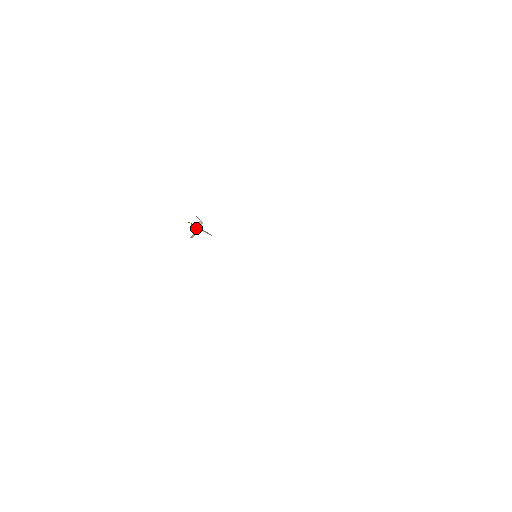
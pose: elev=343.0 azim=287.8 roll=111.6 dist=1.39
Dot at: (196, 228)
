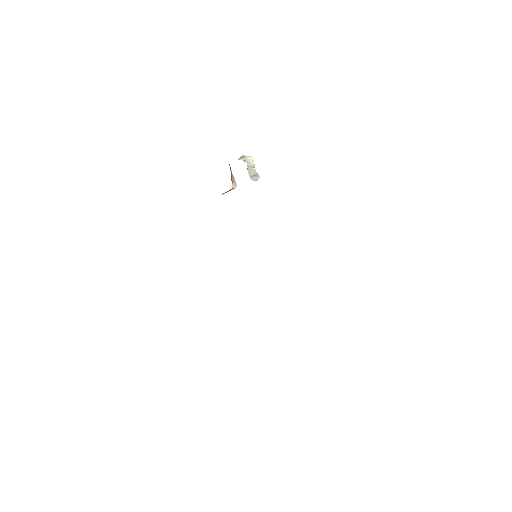
Dot at: (227, 191)
